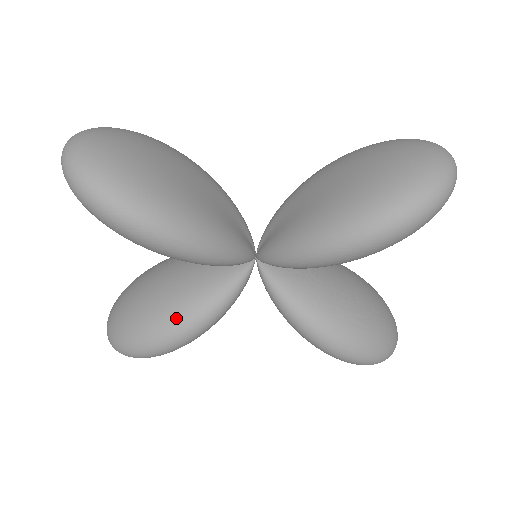
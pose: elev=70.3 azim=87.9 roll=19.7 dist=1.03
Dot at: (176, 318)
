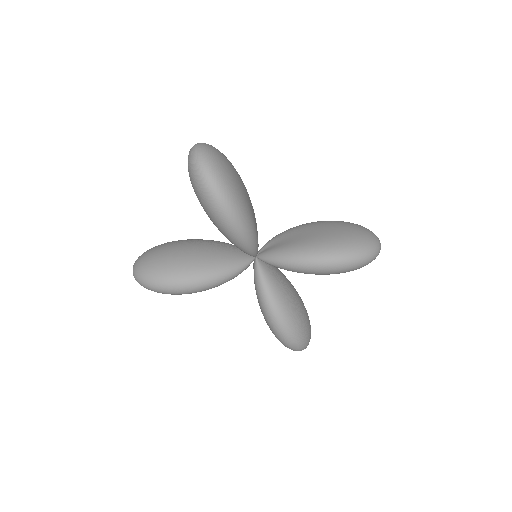
Dot at: (201, 272)
